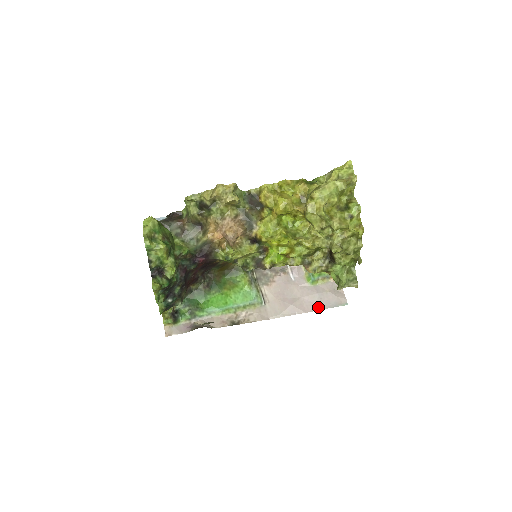
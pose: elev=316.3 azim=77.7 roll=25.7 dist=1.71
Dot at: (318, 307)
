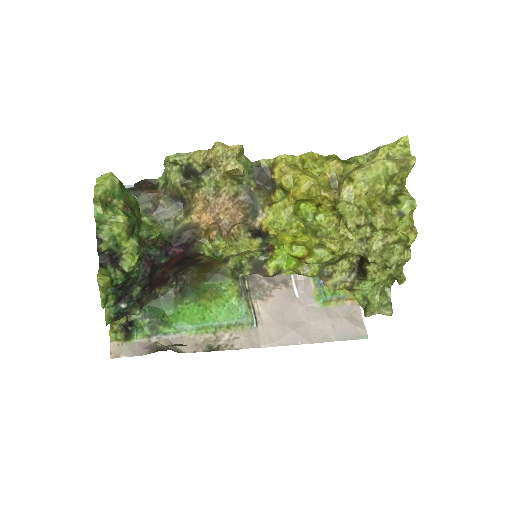
Dot at: (328, 337)
